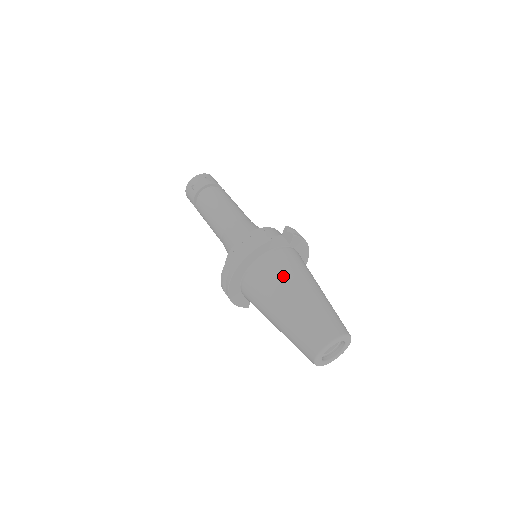
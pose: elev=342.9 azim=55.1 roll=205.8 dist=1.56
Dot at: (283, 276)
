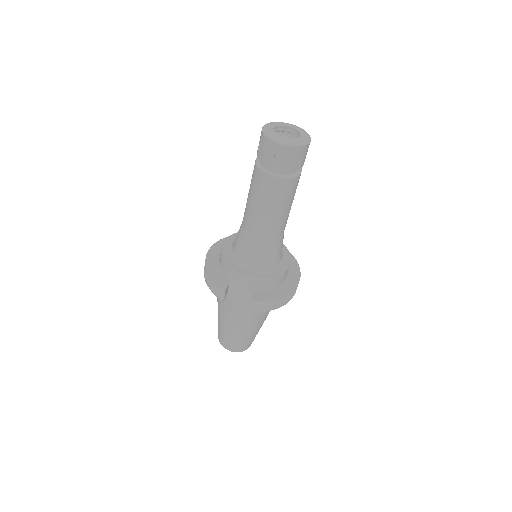
Dot at: (224, 308)
